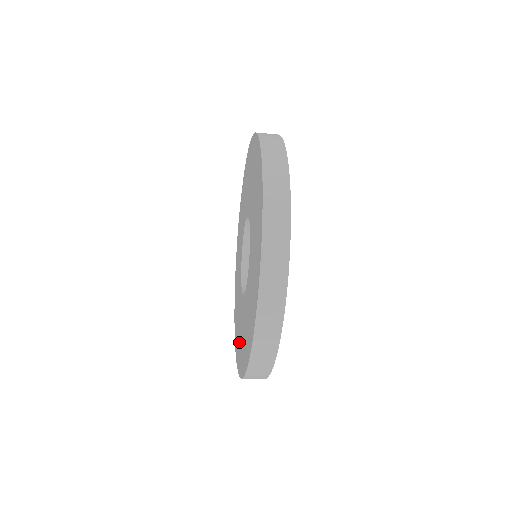
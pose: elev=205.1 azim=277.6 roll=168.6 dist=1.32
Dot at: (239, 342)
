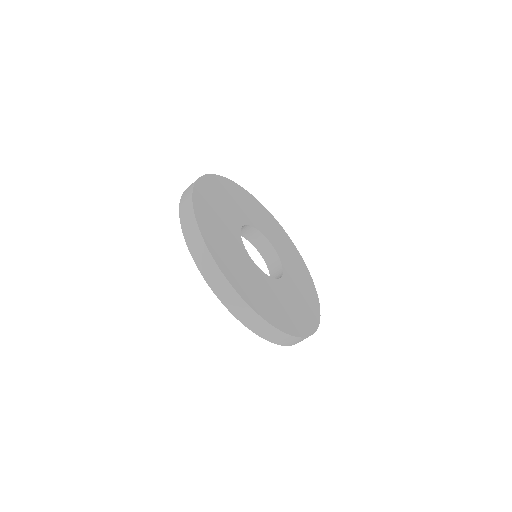
Dot at: occluded
